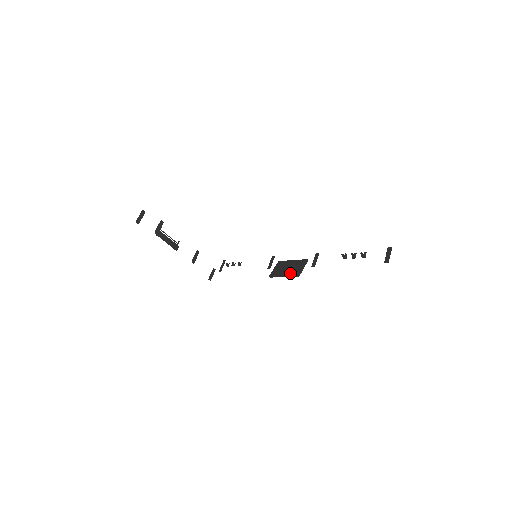
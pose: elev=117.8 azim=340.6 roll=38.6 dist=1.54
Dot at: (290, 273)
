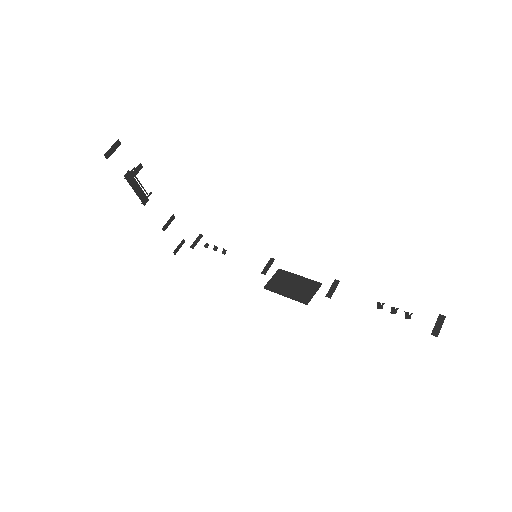
Dot at: (295, 295)
